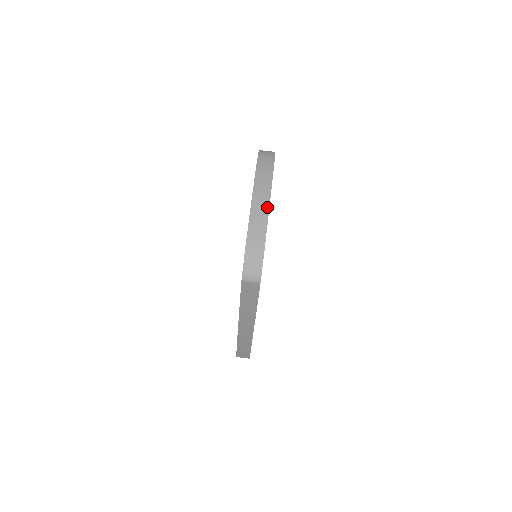
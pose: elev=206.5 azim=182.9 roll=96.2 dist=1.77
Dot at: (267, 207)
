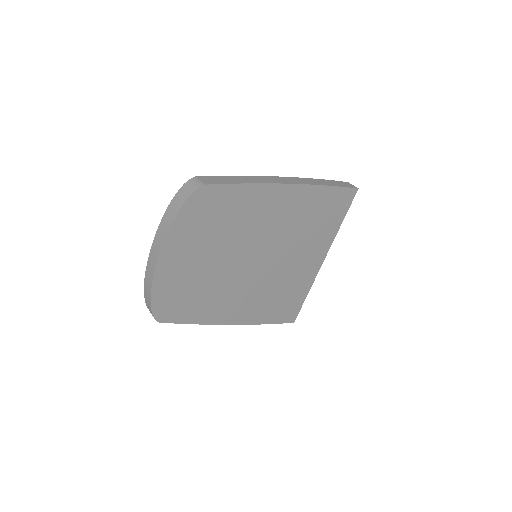
Dot at: (155, 265)
